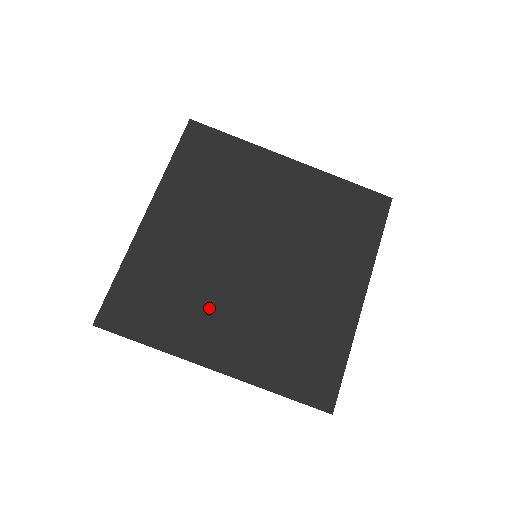
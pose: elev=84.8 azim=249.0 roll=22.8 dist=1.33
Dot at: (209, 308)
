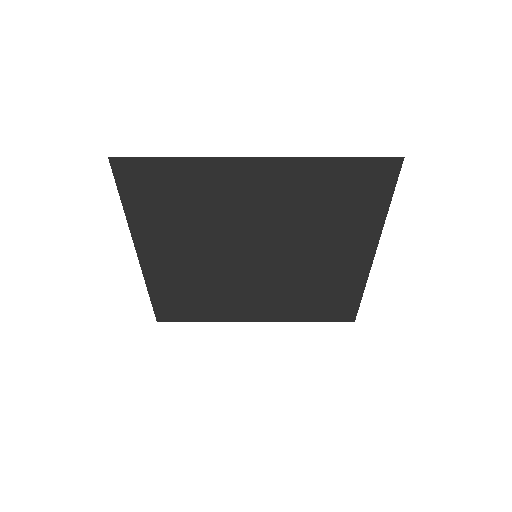
Dot at: (233, 296)
